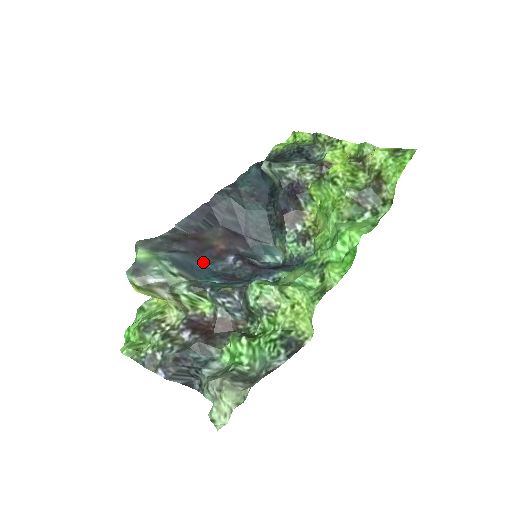
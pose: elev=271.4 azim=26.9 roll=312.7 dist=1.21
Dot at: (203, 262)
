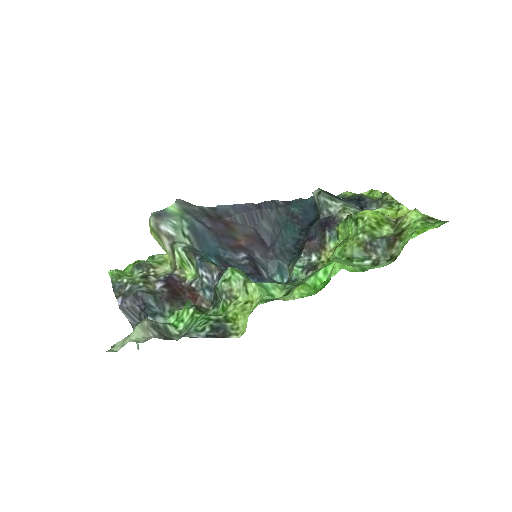
Dot at: (217, 244)
